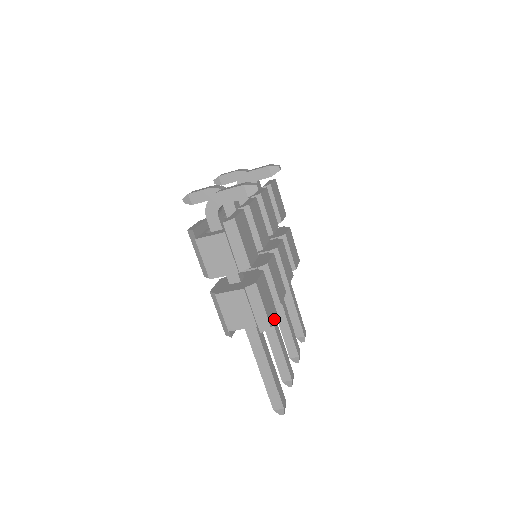
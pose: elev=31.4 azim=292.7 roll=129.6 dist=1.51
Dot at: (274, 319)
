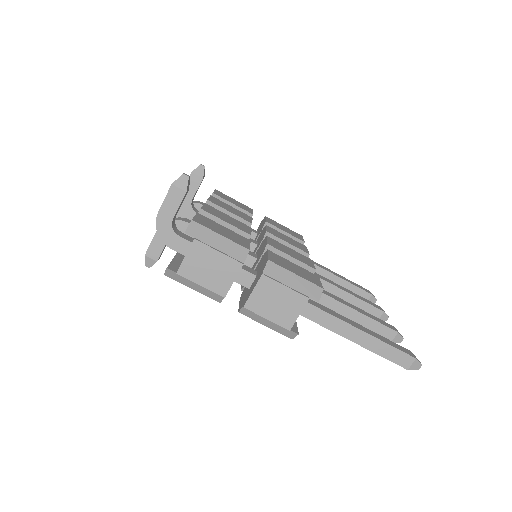
Dot at: (320, 282)
